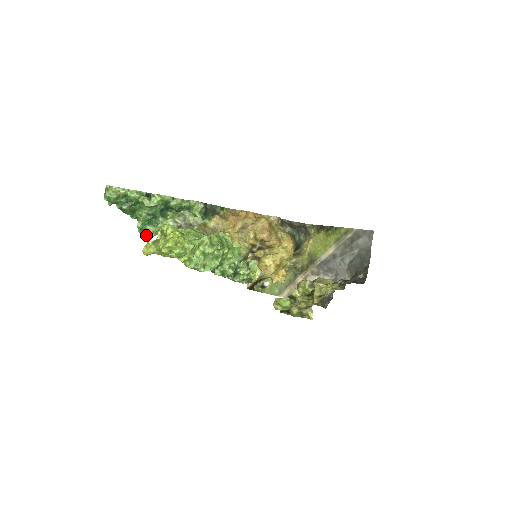
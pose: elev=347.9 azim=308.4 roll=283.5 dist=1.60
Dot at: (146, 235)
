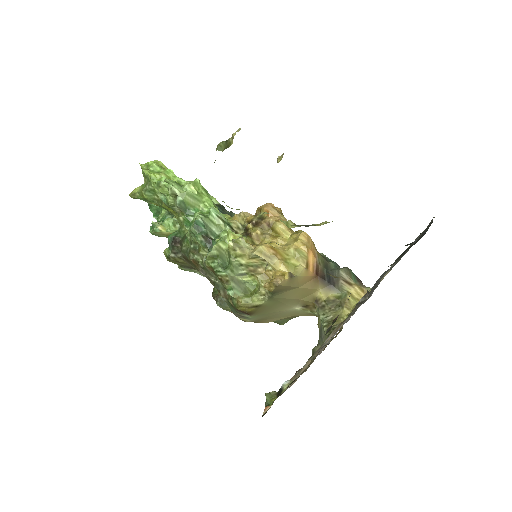
Dot at: (154, 227)
